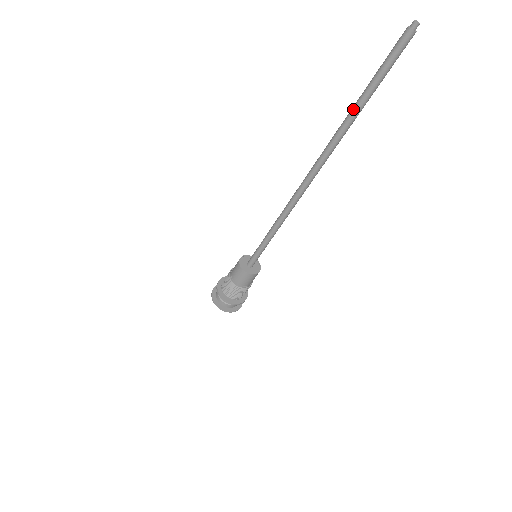
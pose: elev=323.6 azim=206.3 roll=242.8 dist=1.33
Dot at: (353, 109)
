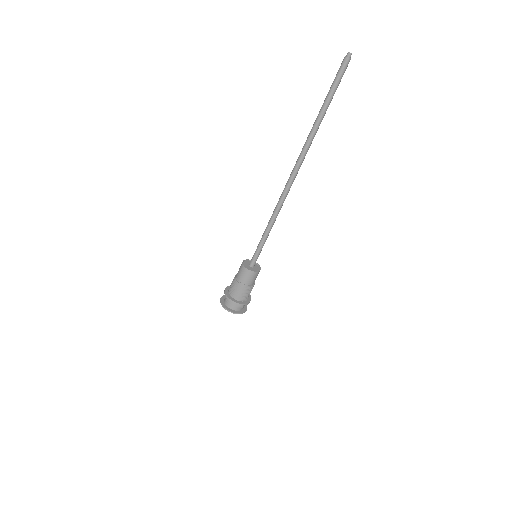
Dot at: (317, 117)
